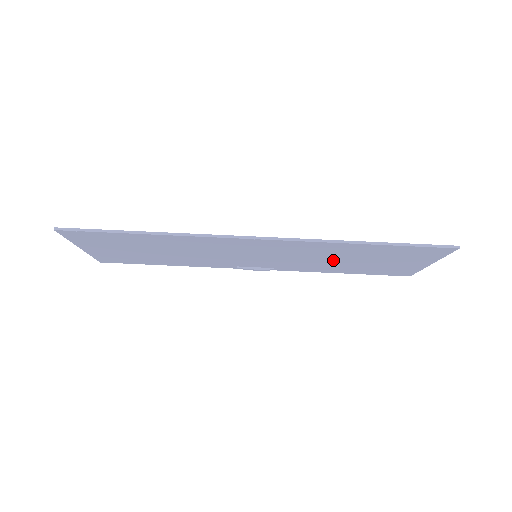
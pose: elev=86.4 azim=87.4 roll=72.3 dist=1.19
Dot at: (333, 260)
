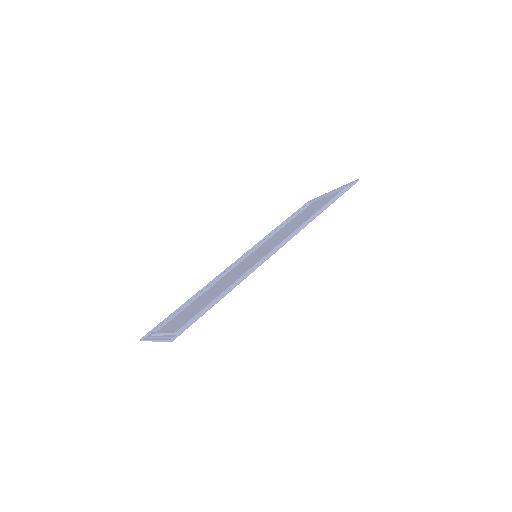
Dot at: (291, 226)
